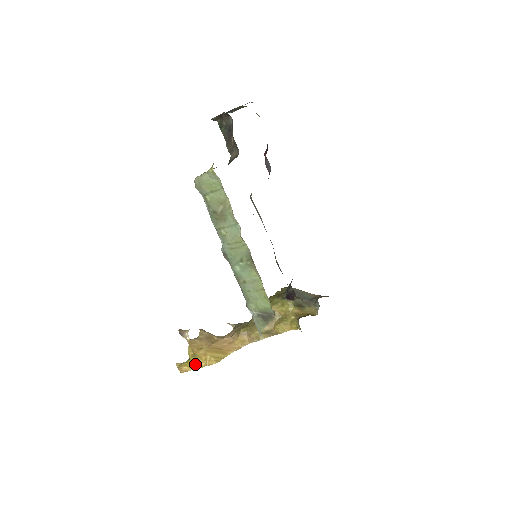
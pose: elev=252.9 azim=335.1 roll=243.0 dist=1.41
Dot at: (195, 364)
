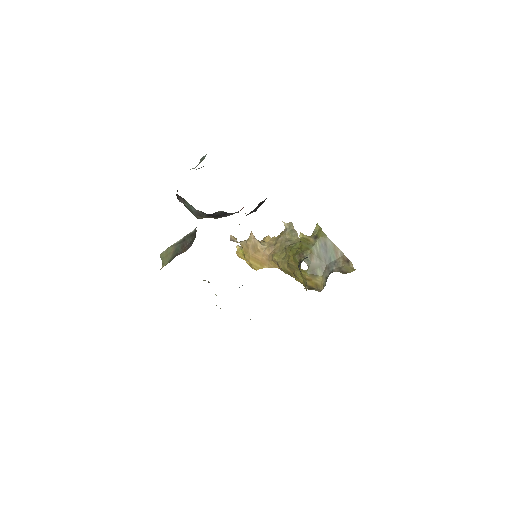
Dot at: (244, 259)
